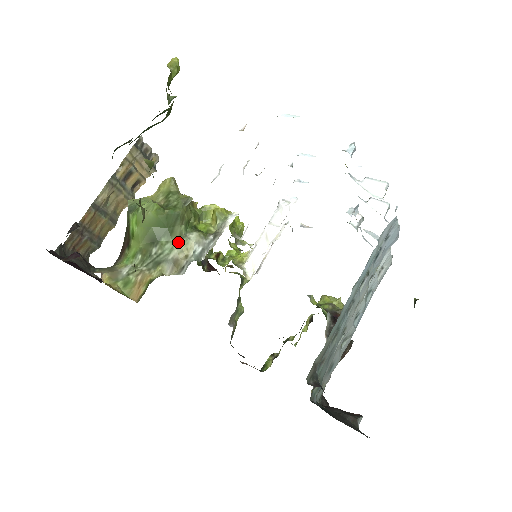
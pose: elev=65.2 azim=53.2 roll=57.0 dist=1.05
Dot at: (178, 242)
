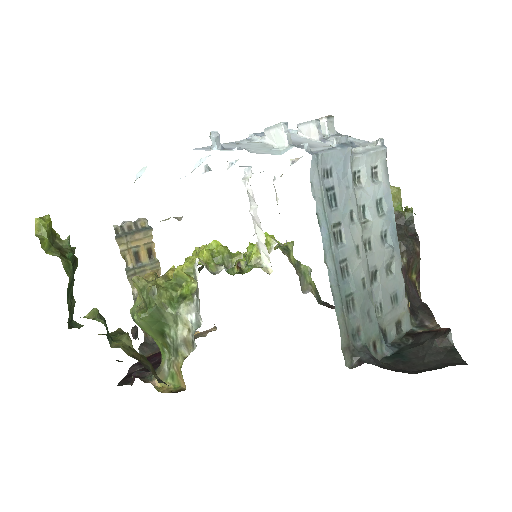
Dot at: (176, 323)
